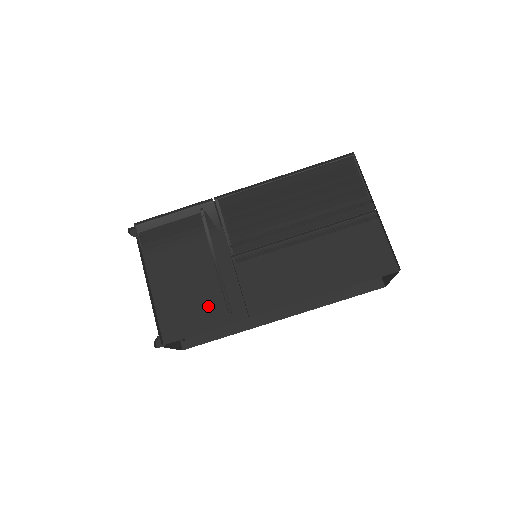
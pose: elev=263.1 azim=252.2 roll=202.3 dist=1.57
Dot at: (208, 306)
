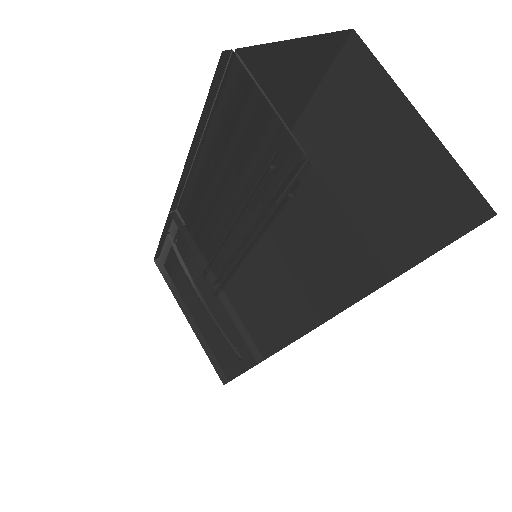
Dot at: occluded
